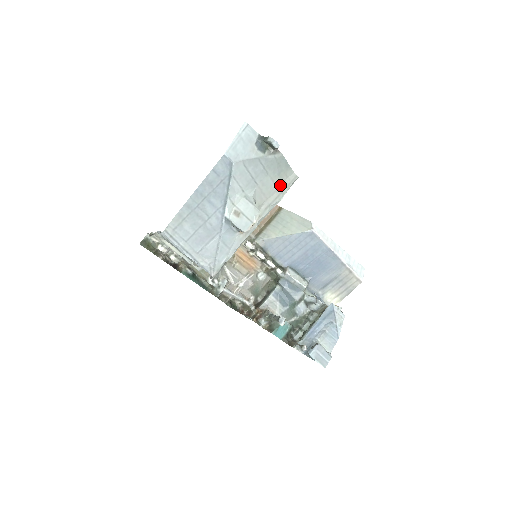
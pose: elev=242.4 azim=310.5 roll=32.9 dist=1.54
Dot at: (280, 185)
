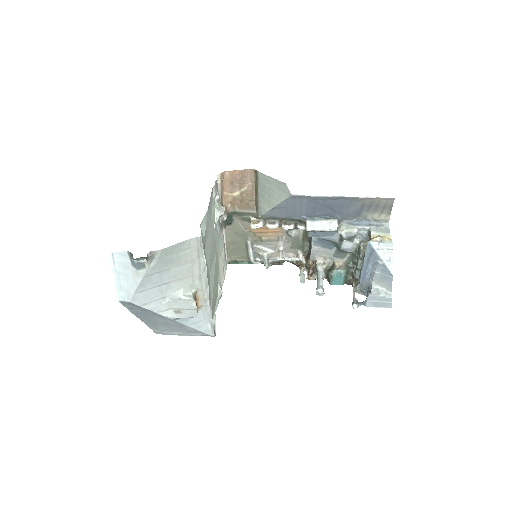
Dot at: (191, 258)
